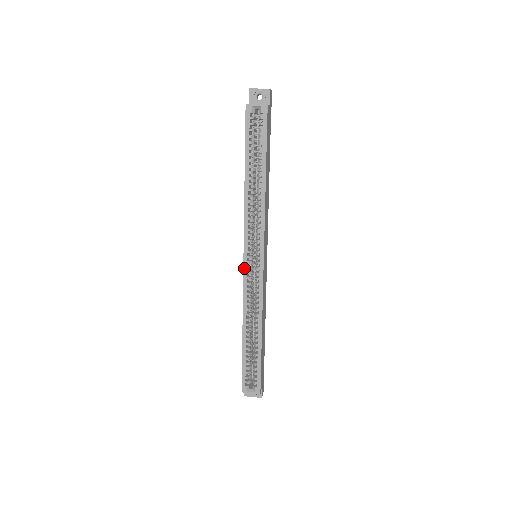
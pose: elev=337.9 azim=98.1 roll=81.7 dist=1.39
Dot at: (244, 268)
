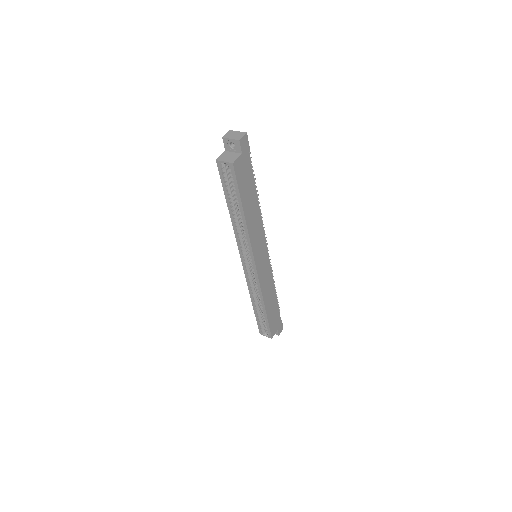
Dot at: (244, 268)
